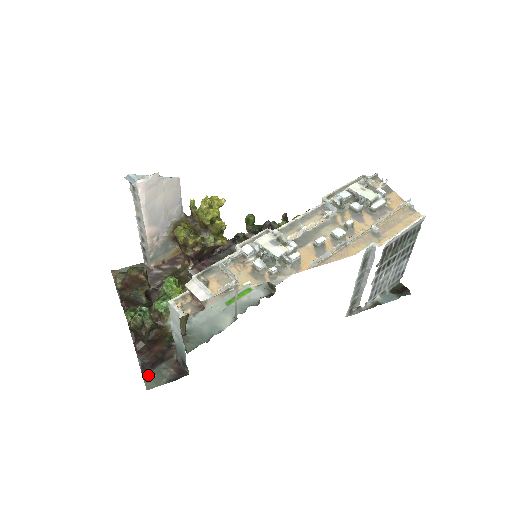
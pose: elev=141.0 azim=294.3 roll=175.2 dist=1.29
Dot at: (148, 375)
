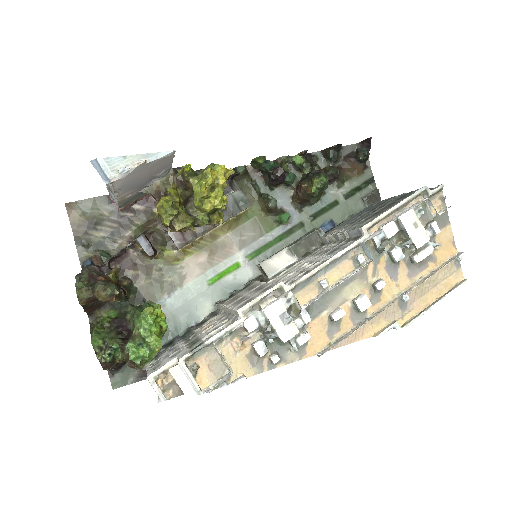
Dot at: (114, 373)
